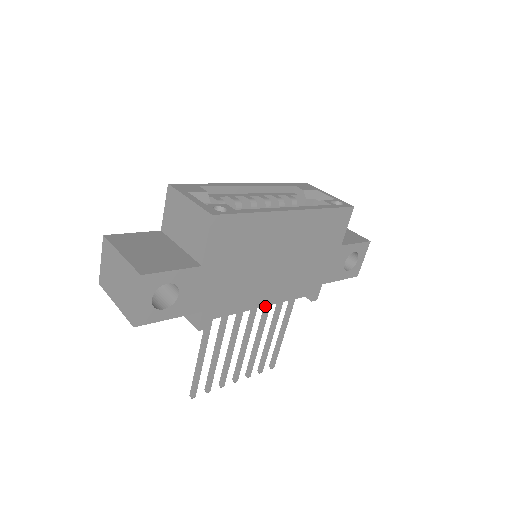
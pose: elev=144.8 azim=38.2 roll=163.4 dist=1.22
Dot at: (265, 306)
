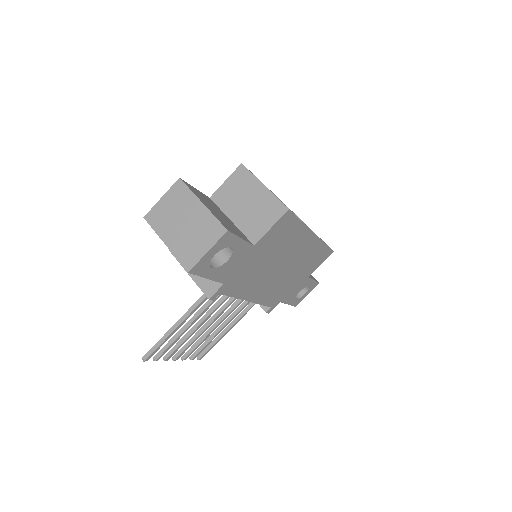
Dot at: (237, 301)
